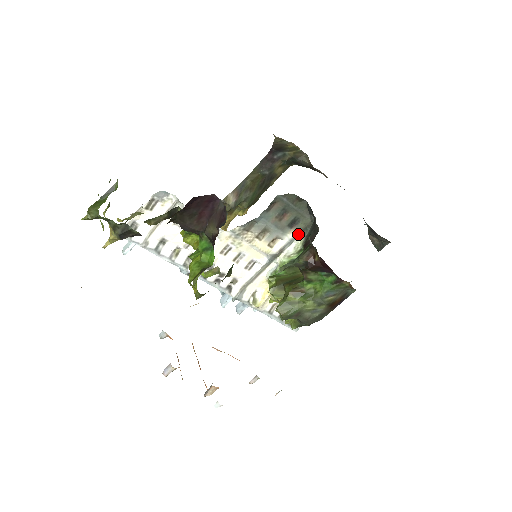
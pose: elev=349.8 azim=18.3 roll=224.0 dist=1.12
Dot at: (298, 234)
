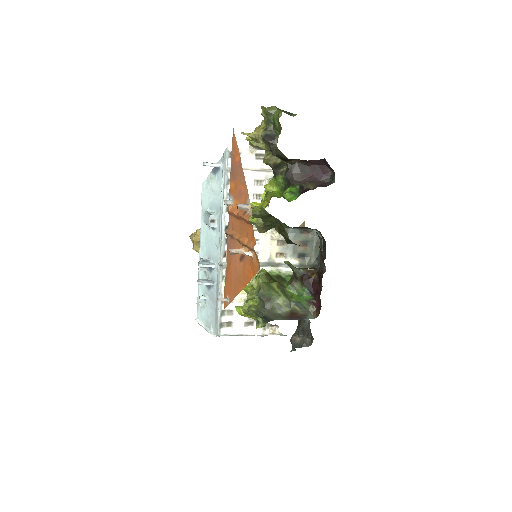
Dot at: (298, 265)
